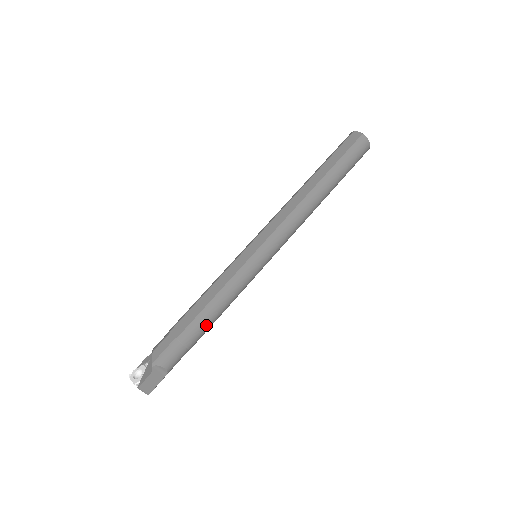
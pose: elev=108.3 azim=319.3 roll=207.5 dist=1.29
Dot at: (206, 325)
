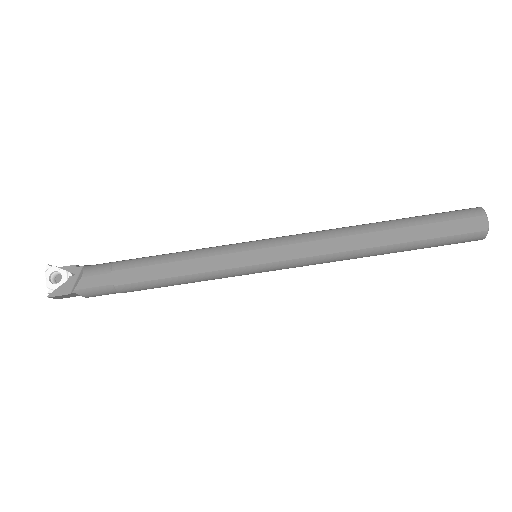
Dot at: (153, 288)
